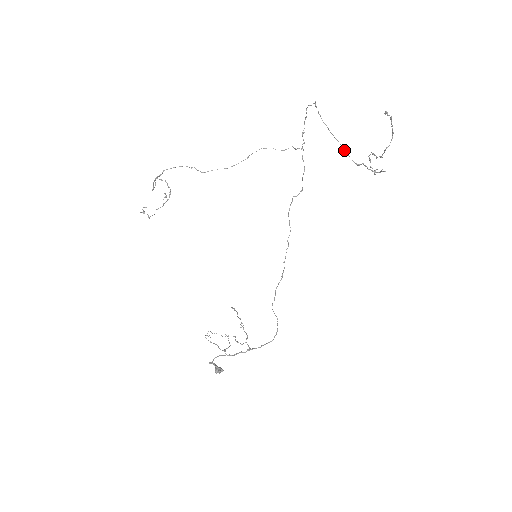
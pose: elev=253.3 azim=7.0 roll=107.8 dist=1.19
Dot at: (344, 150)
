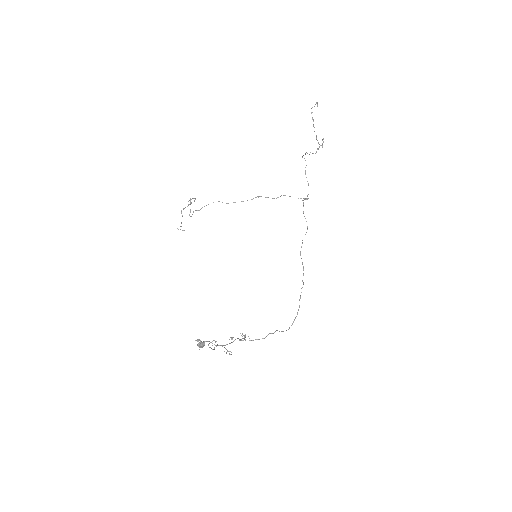
Dot at: (309, 154)
